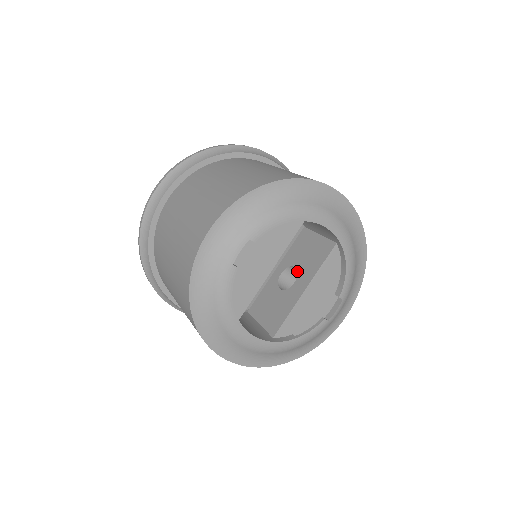
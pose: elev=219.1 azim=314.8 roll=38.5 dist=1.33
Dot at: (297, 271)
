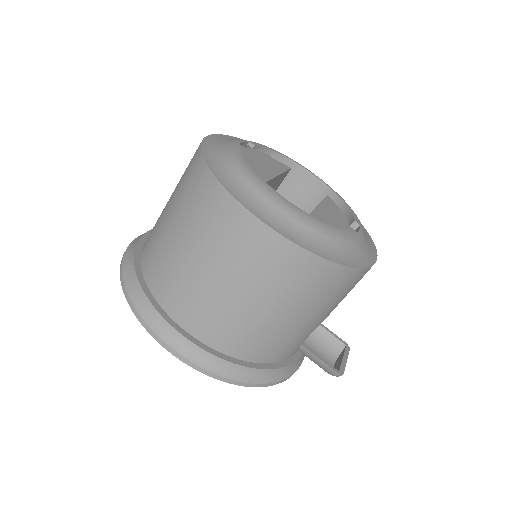
Dot at: occluded
